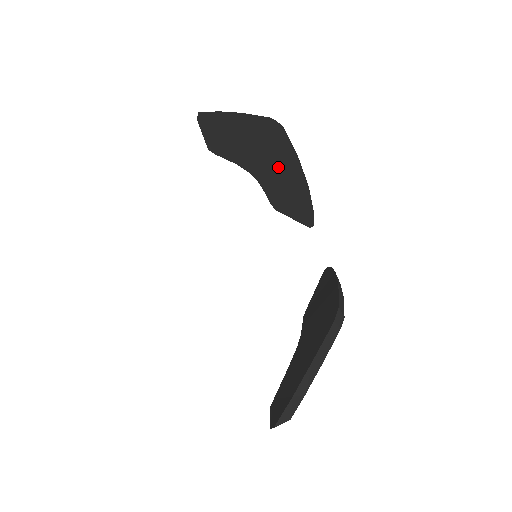
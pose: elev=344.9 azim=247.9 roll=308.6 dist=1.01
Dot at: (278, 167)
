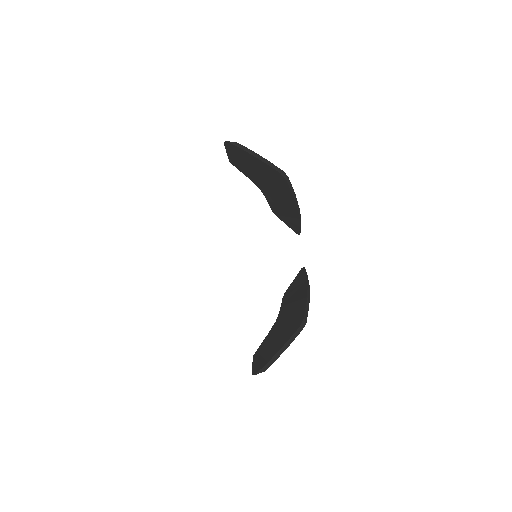
Dot at: (280, 197)
